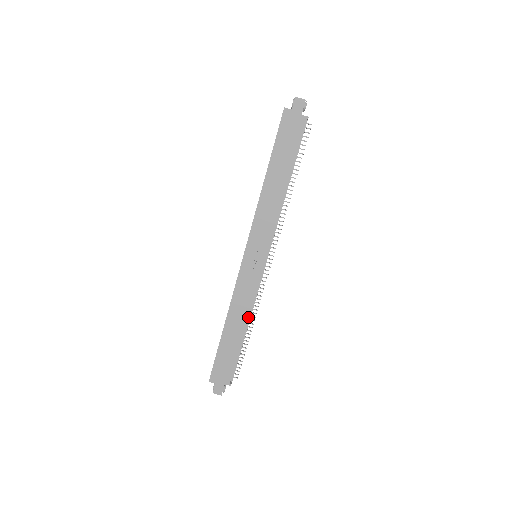
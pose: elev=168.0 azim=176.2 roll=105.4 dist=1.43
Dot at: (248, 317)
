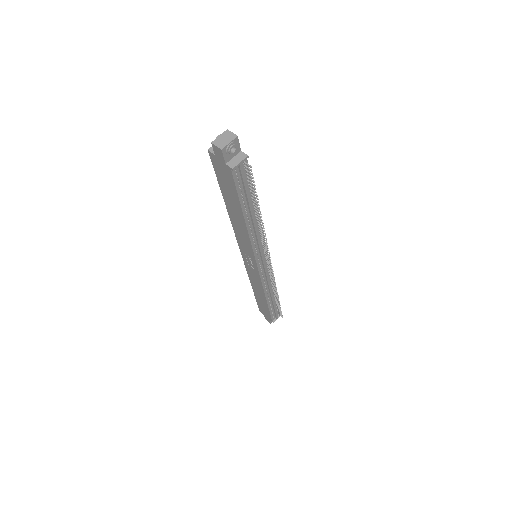
Dot at: (265, 295)
